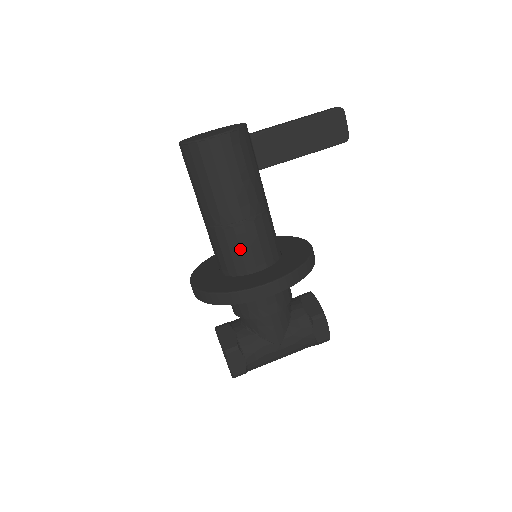
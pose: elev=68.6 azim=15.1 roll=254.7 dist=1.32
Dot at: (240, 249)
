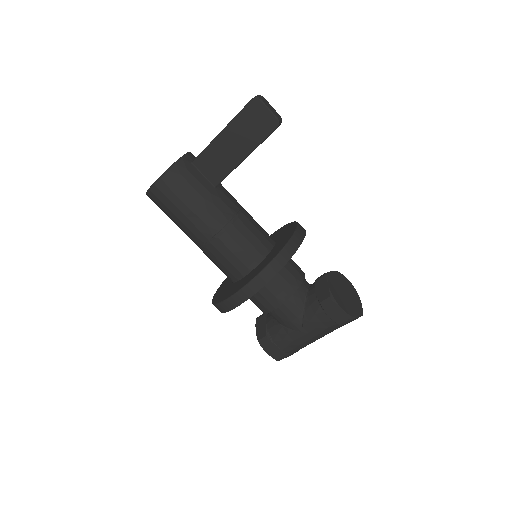
Dot at: (221, 263)
